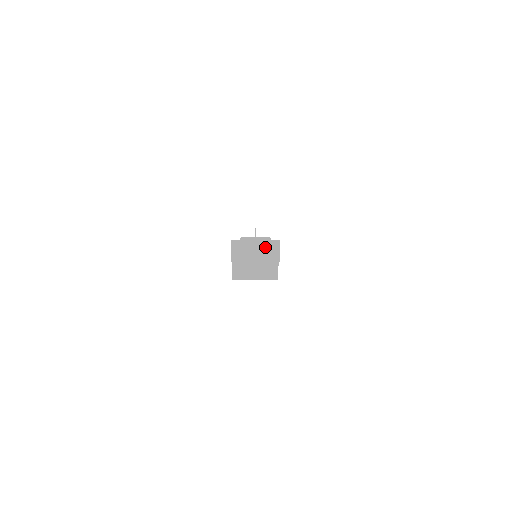
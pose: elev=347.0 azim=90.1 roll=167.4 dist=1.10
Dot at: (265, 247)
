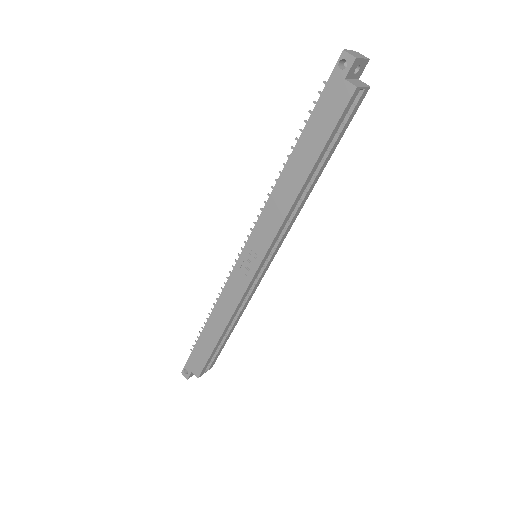
Dot at: (357, 54)
